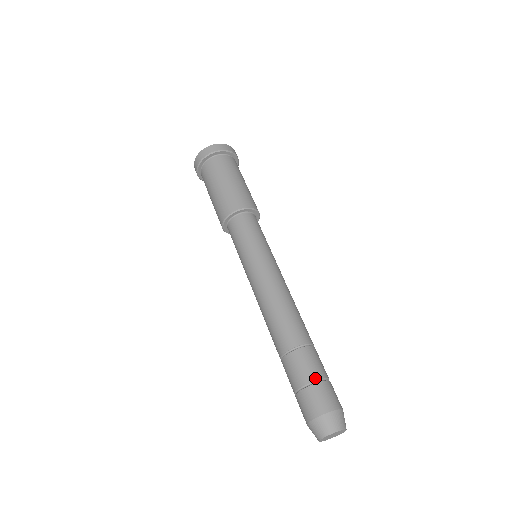
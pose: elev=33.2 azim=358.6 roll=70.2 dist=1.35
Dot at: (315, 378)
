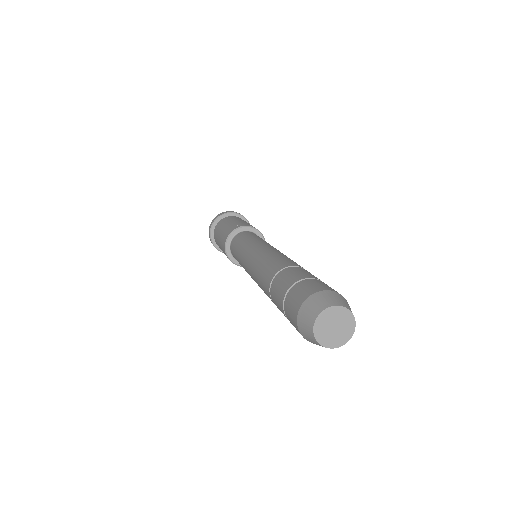
Dot at: occluded
